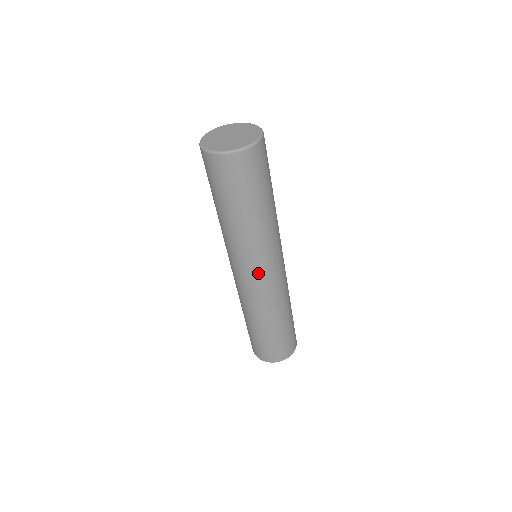
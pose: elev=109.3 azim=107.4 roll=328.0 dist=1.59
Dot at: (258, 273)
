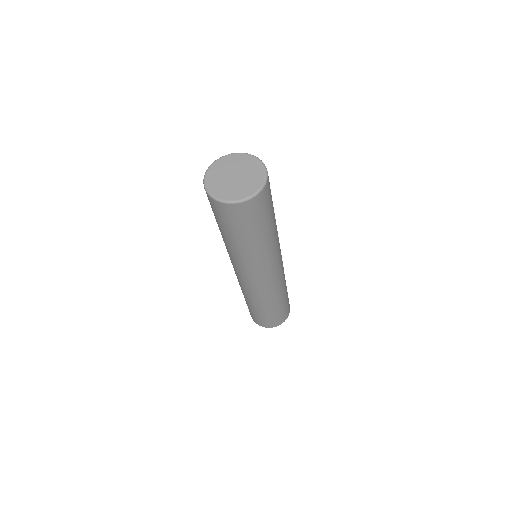
Dot at: (263, 276)
